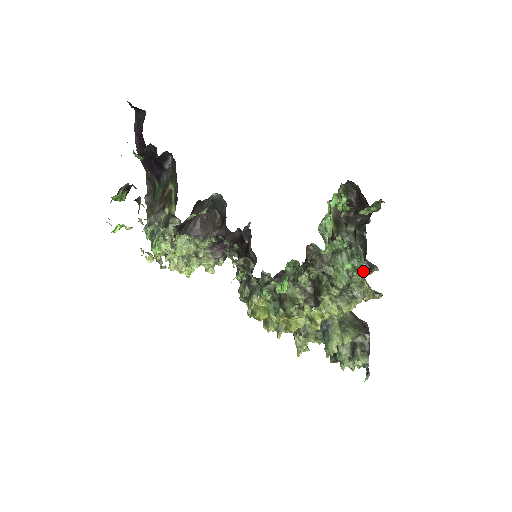
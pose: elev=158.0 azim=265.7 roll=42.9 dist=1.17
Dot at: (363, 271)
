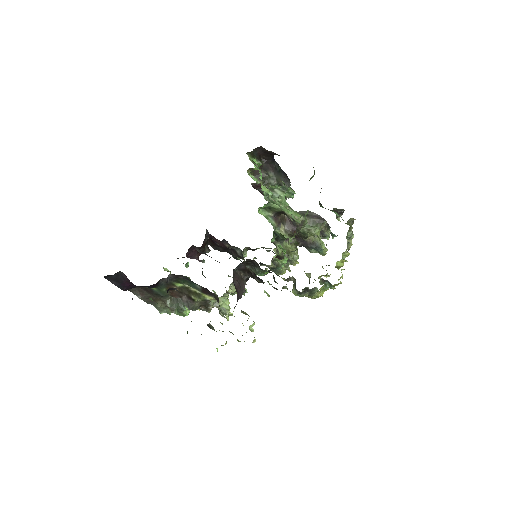
Dot at: (338, 218)
